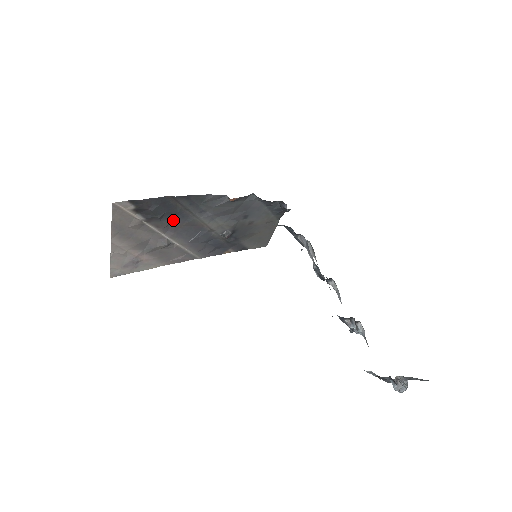
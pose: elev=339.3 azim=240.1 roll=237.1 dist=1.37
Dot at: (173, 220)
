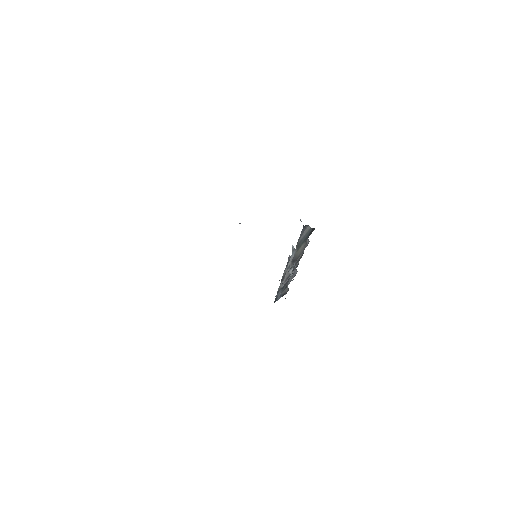
Dot at: occluded
